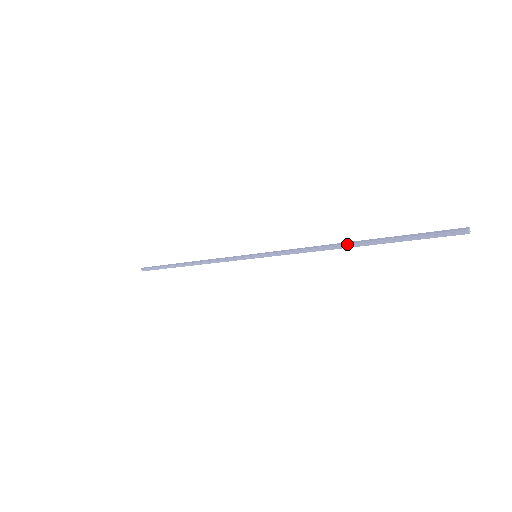
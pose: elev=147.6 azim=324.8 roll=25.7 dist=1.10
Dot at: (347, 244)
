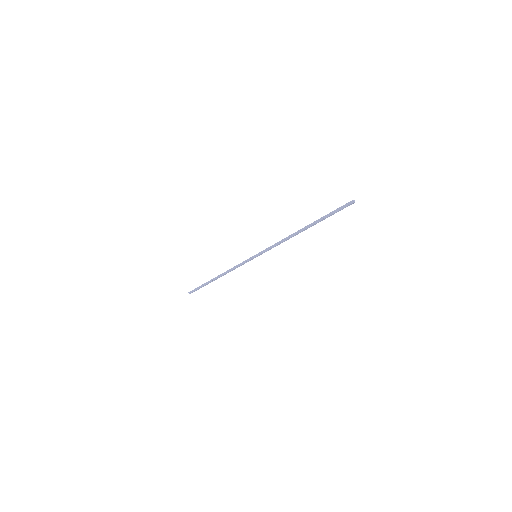
Dot at: (301, 229)
